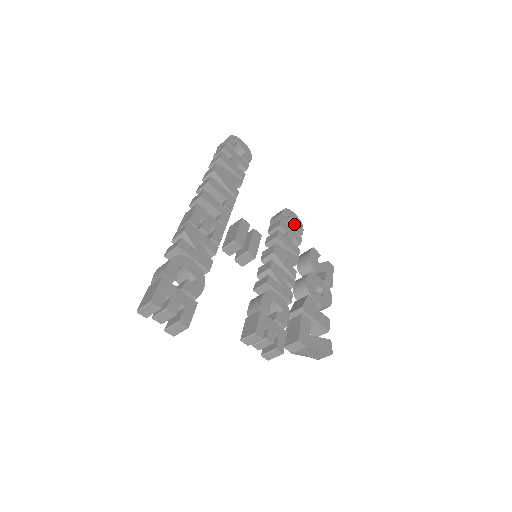
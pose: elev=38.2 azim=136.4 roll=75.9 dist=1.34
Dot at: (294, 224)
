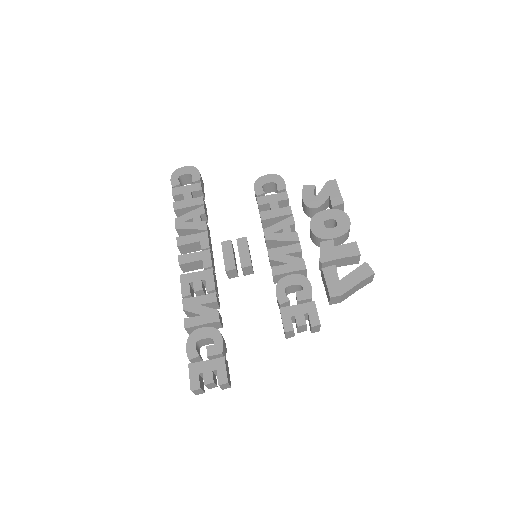
Dot at: (273, 184)
